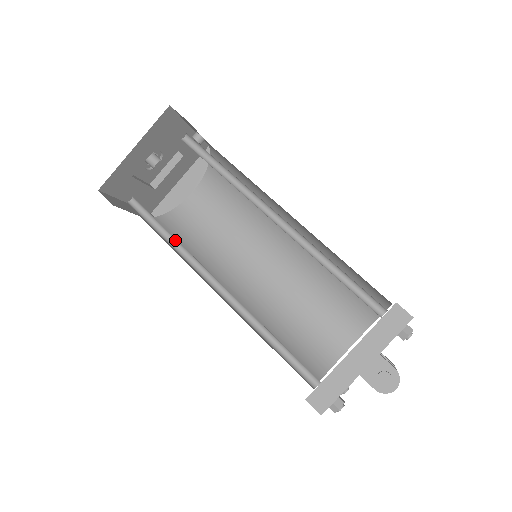
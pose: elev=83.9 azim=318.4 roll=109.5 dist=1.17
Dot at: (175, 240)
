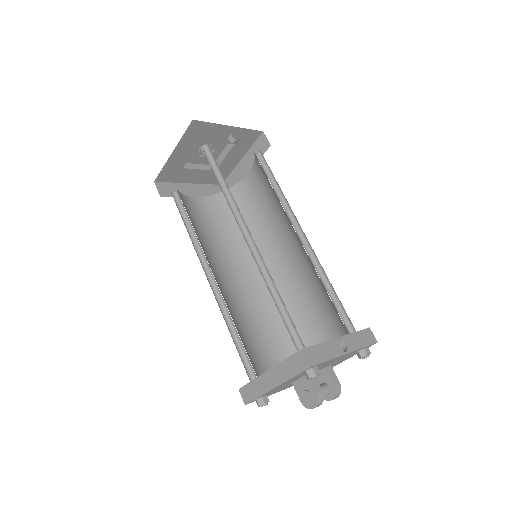
Dot at: occluded
